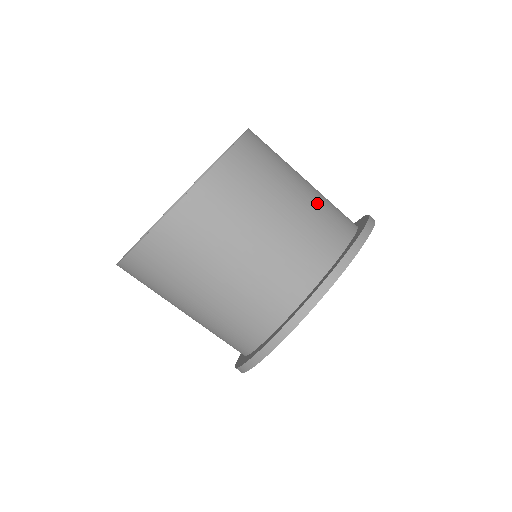
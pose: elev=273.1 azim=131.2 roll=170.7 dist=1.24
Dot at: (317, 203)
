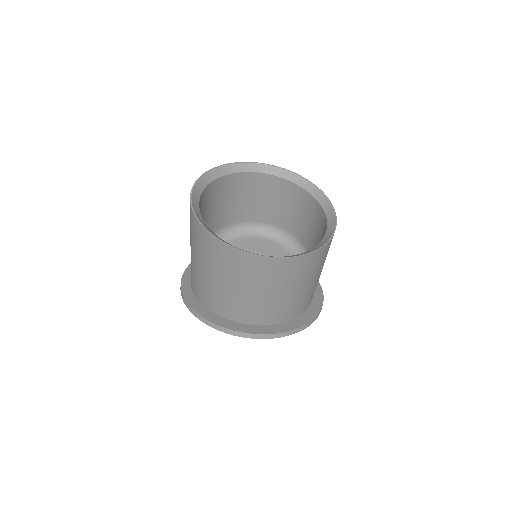
Dot at: (314, 288)
